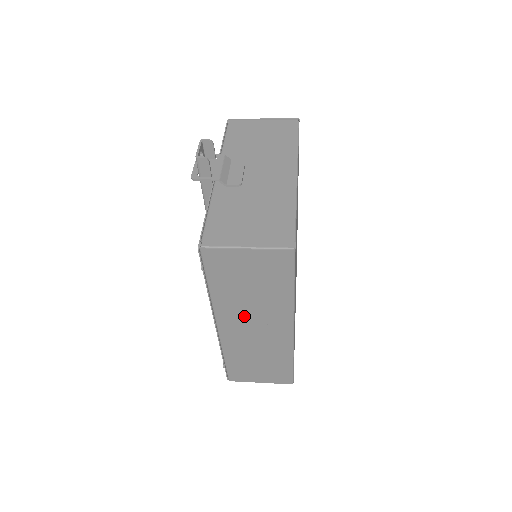
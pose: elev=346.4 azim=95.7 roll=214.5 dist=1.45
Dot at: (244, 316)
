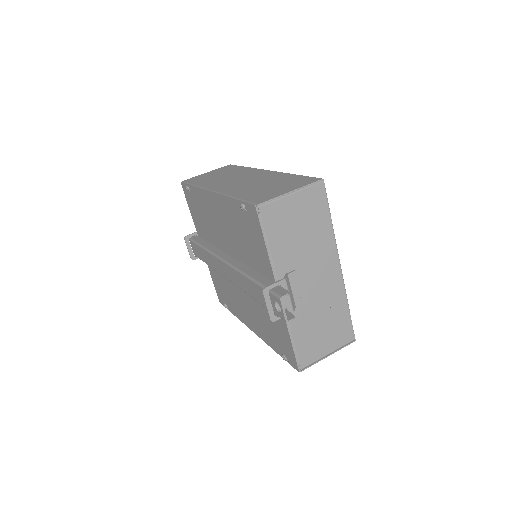
Dot at: occluded
